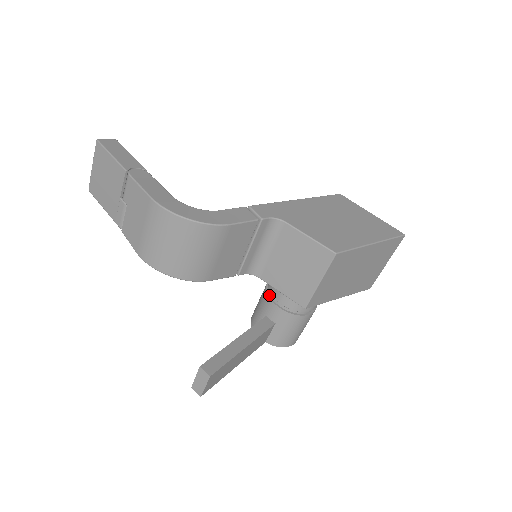
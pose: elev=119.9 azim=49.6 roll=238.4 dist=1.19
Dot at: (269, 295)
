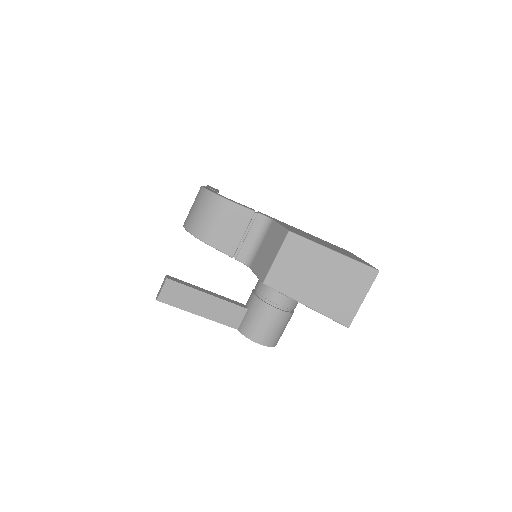
Dot at: occluded
